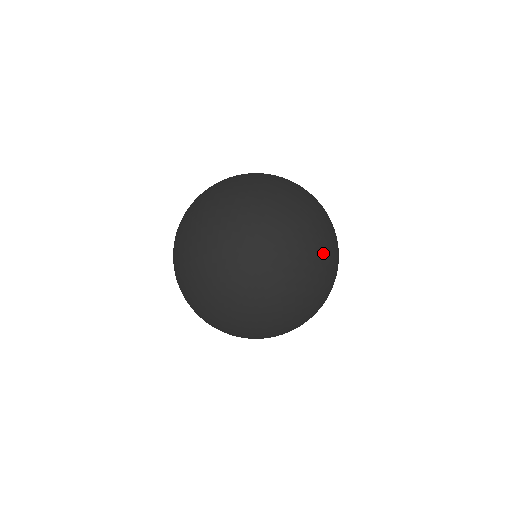
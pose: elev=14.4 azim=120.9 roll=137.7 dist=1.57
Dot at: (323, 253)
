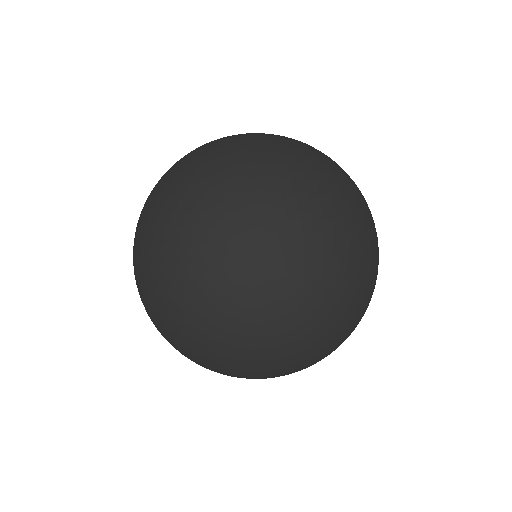
Dot at: (308, 180)
